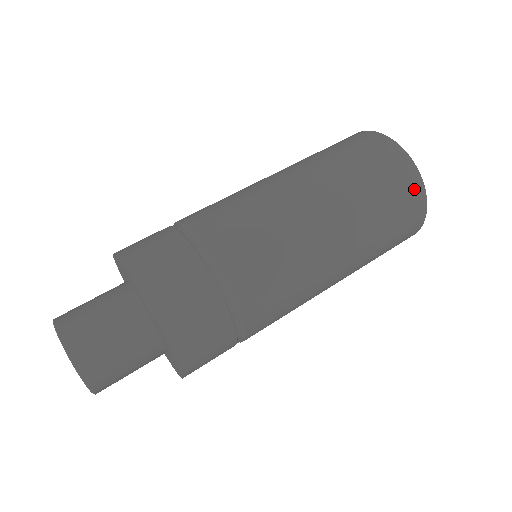
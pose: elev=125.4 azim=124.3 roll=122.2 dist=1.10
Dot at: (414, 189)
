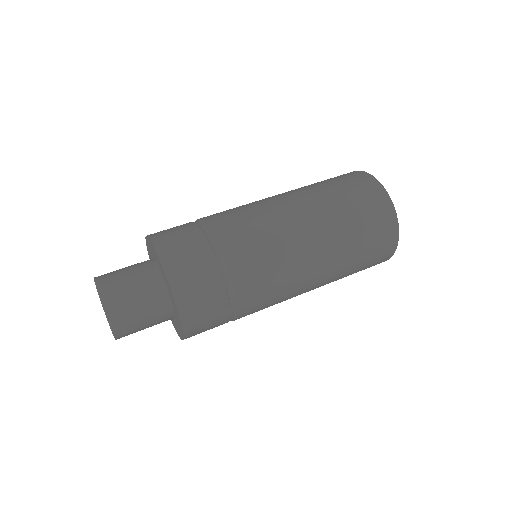
Dot at: (390, 236)
